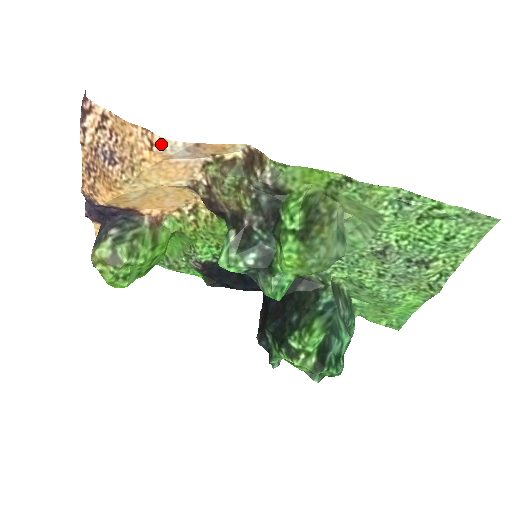
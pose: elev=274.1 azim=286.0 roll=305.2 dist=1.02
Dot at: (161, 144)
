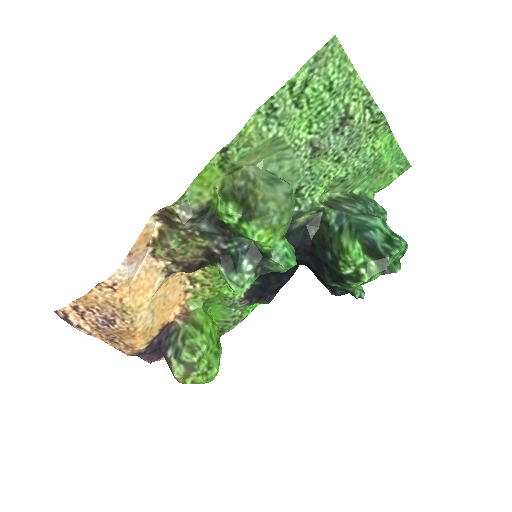
Dot at: (114, 281)
